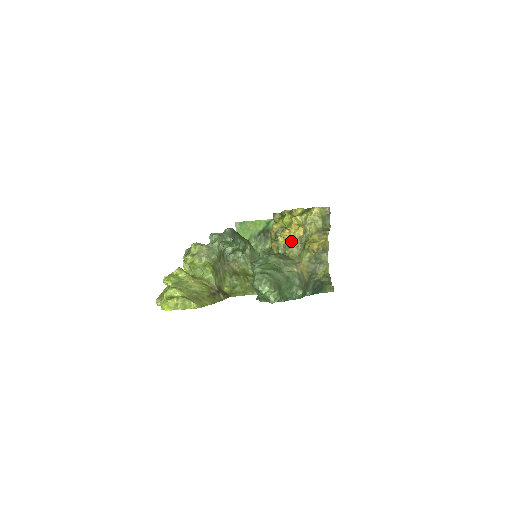
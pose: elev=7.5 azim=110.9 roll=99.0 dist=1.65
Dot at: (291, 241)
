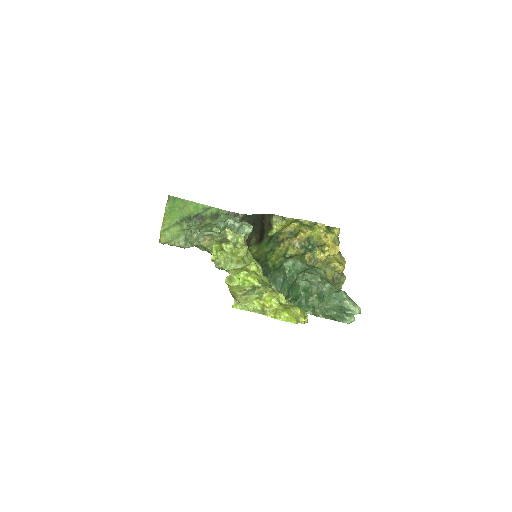
Dot at: (325, 257)
